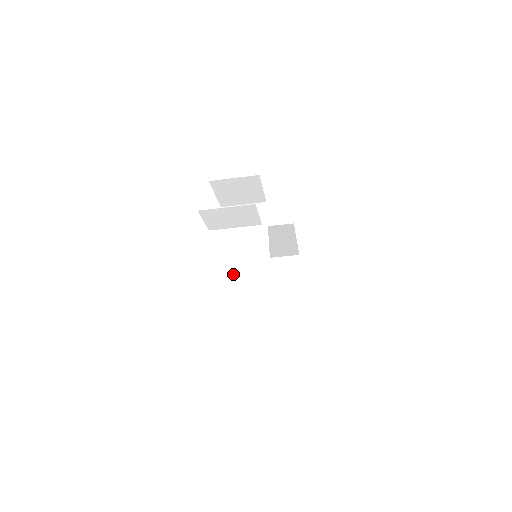
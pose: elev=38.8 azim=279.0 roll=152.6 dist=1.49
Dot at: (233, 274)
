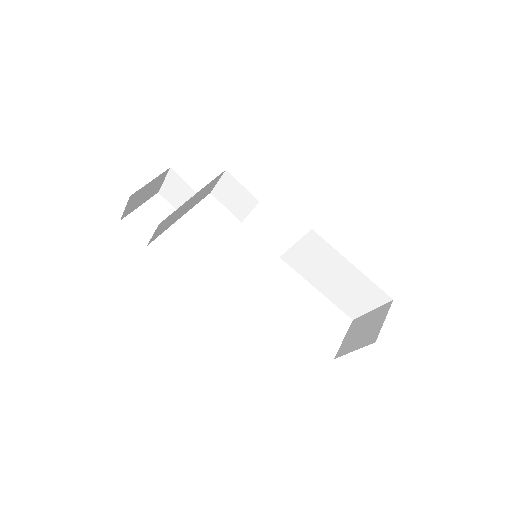
Dot at: occluded
